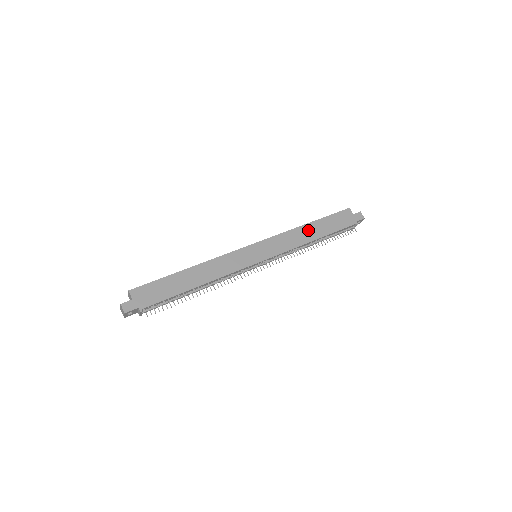
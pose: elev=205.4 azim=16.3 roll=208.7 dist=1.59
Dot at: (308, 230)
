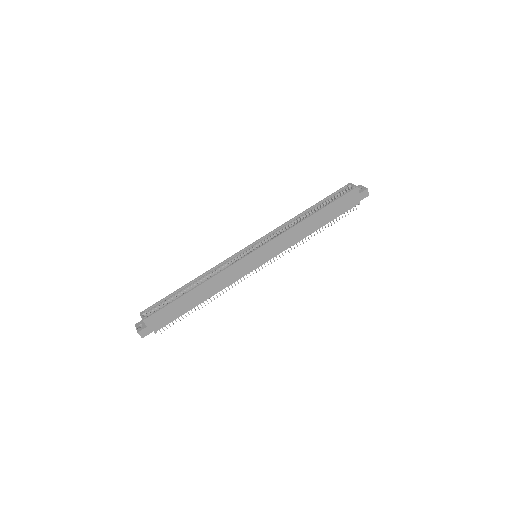
Dot at: (310, 223)
